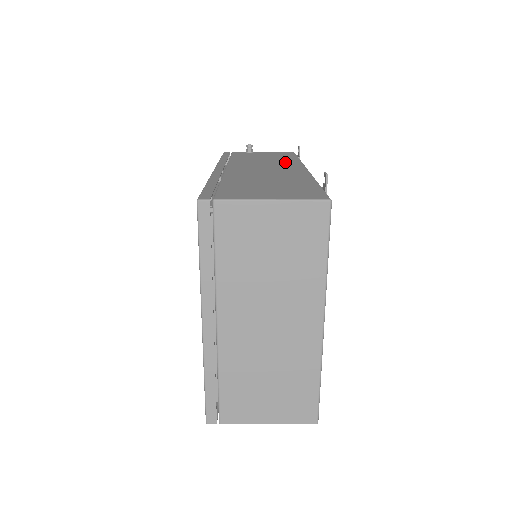
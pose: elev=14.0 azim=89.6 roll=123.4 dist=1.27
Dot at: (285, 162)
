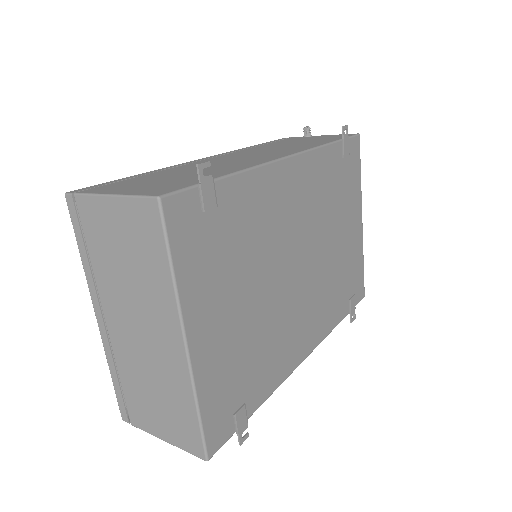
Dot at: (297, 147)
